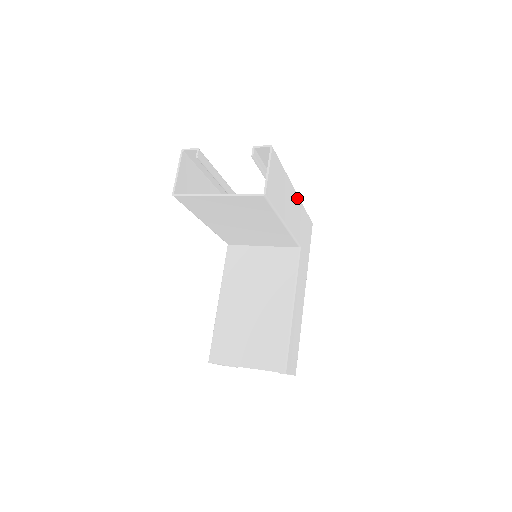
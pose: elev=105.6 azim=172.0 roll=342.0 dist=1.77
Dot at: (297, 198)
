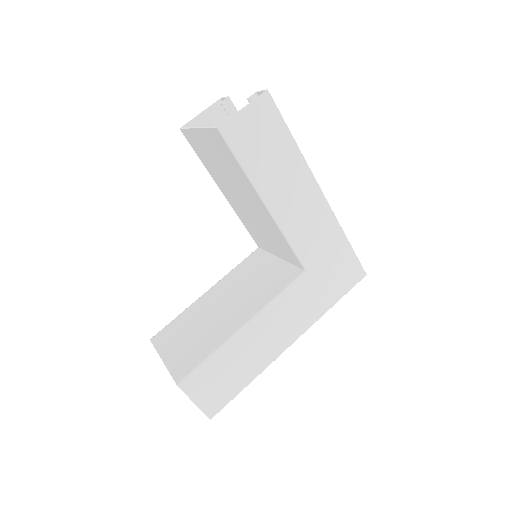
Dot at: (323, 203)
